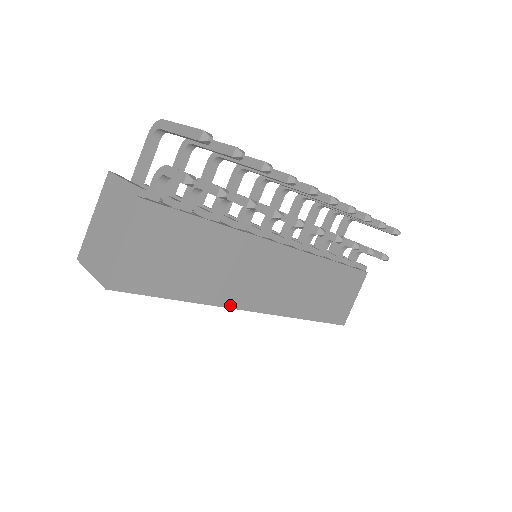
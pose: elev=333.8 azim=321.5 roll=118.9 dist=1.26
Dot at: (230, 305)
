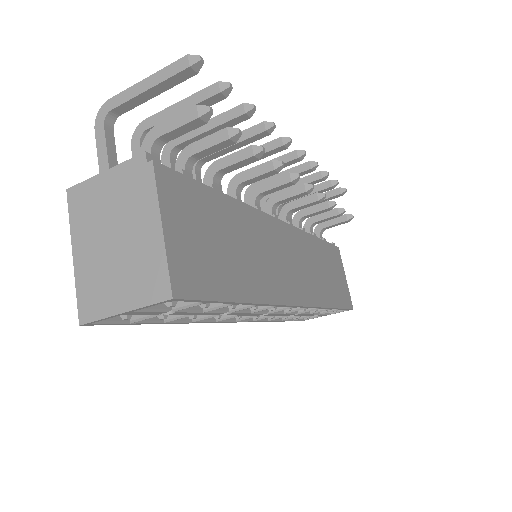
Dot at: (280, 301)
